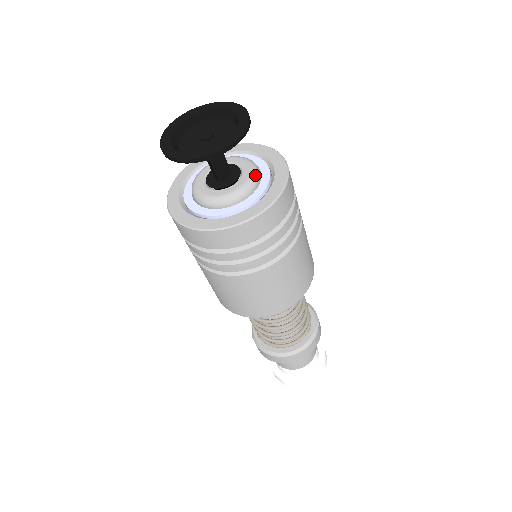
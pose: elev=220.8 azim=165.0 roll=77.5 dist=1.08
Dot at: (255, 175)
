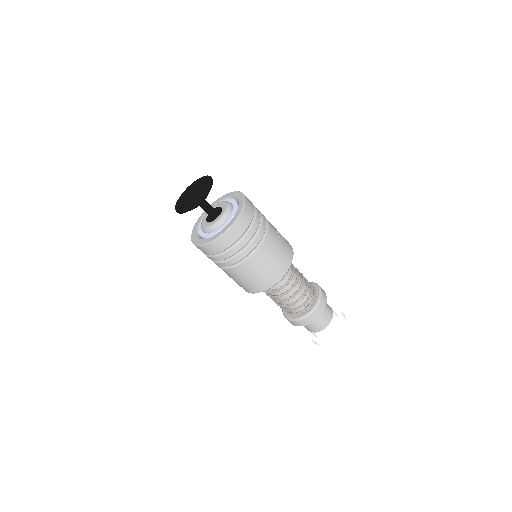
Dot at: (228, 209)
